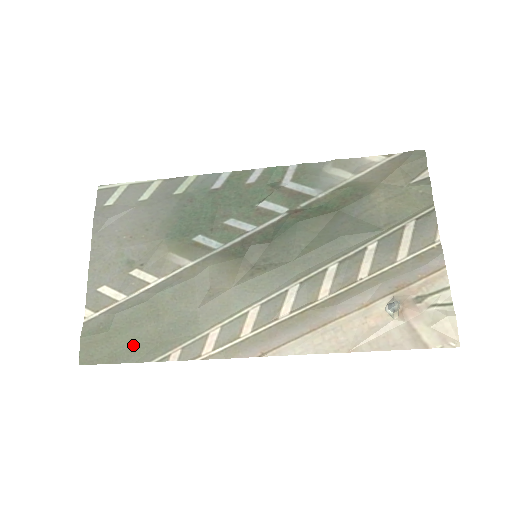
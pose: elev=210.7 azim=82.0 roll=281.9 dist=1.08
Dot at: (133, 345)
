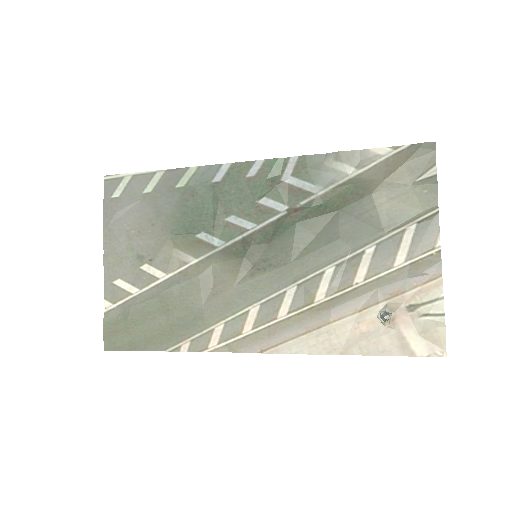
Dot at: (148, 336)
